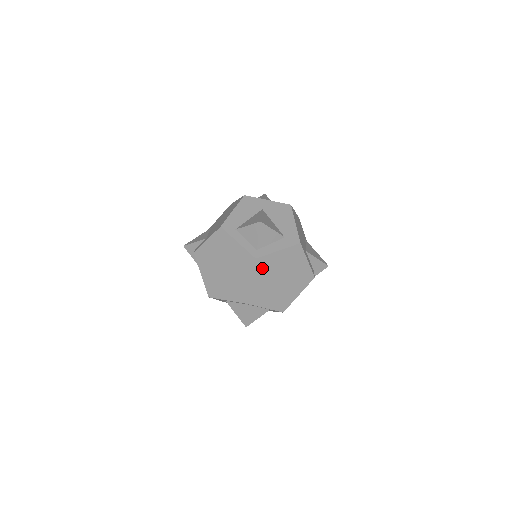
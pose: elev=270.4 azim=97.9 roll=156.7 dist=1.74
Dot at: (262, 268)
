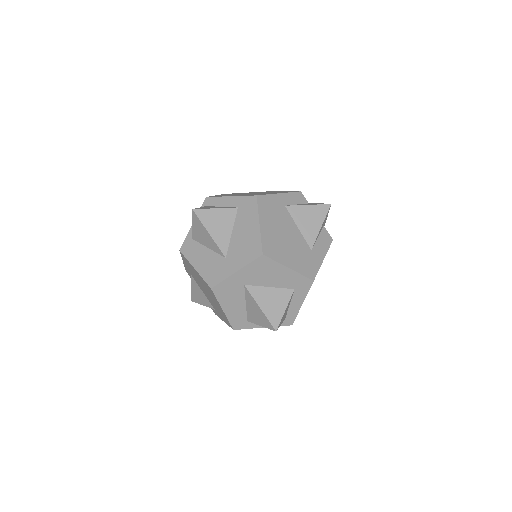
Dot at: occluded
